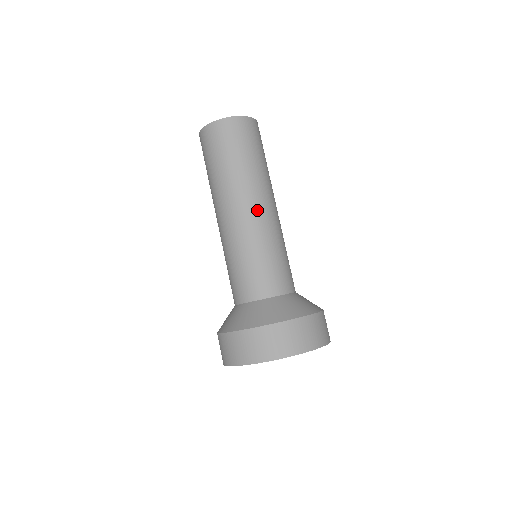
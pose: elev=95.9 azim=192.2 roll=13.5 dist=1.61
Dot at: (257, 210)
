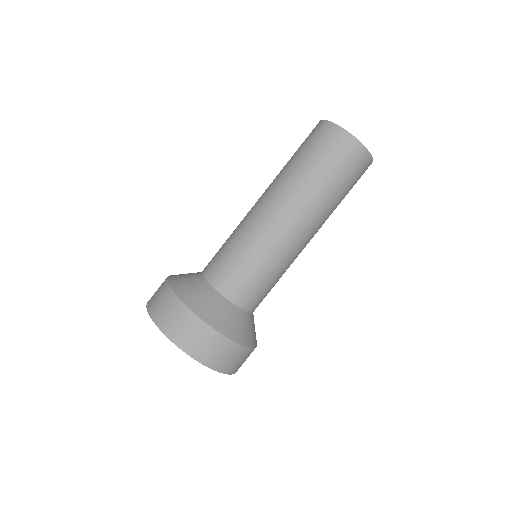
Dot at: (268, 210)
